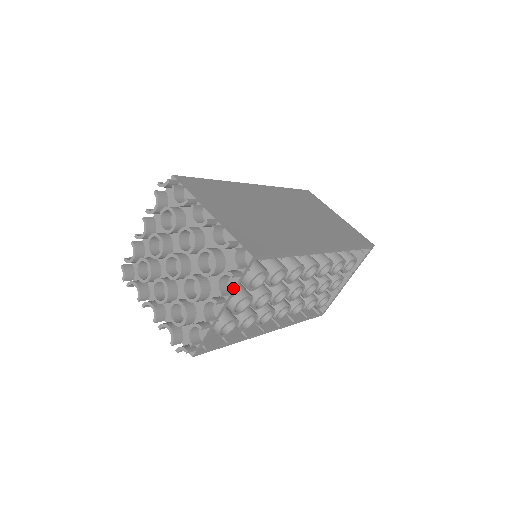
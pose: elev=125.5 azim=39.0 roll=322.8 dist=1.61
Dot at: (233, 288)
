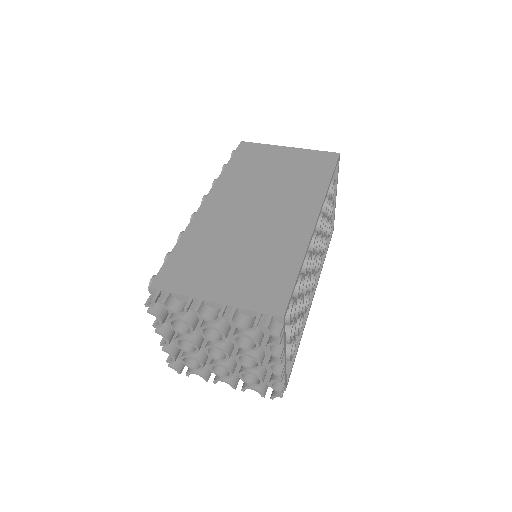
Dot at: (283, 343)
